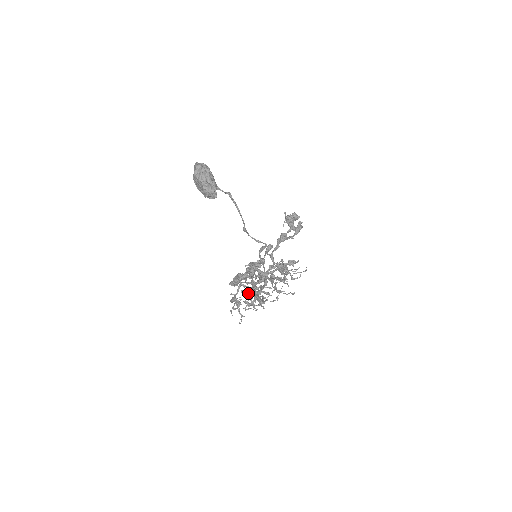
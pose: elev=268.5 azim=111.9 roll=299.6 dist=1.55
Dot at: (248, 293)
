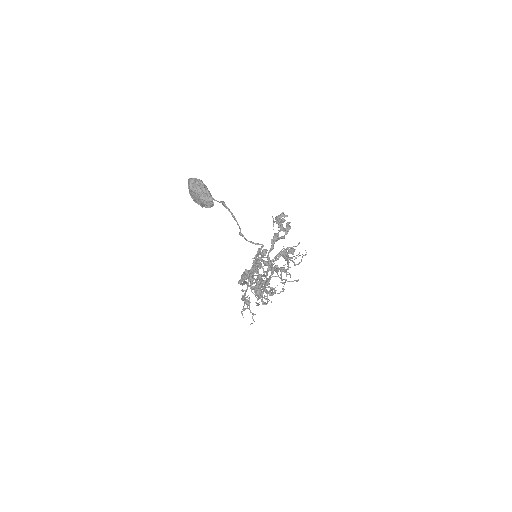
Dot at: (257, 287)
